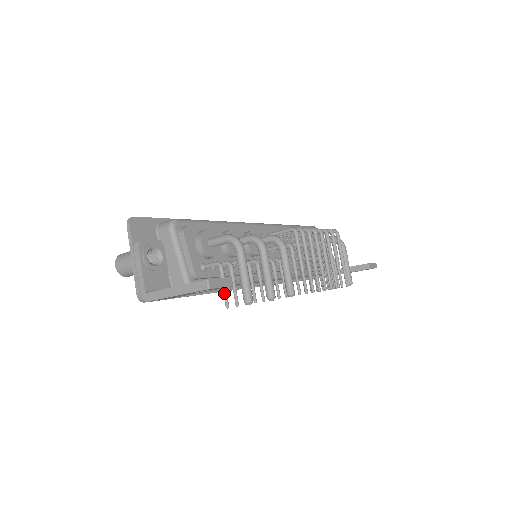
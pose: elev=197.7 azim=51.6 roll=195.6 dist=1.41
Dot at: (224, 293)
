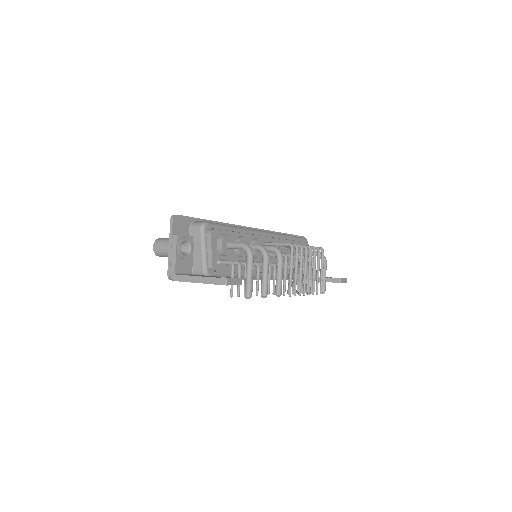
Dot at: (231, 286)
